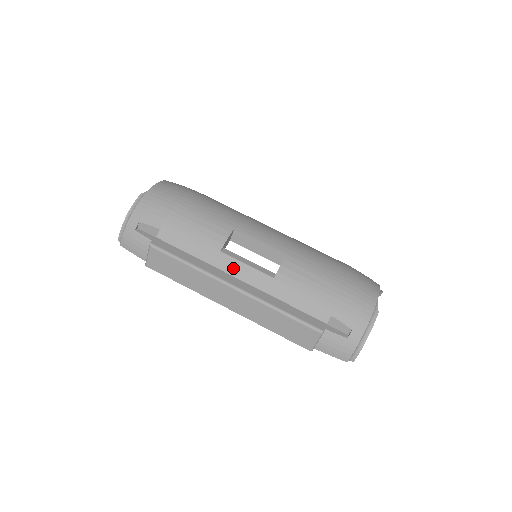
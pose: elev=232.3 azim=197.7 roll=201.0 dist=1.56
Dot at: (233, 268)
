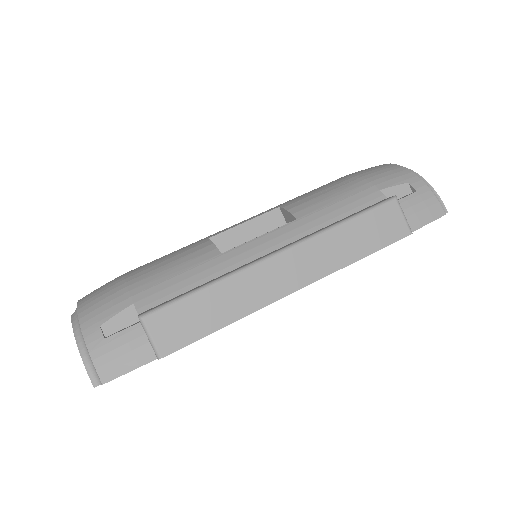
Dot at: (252, 251)
